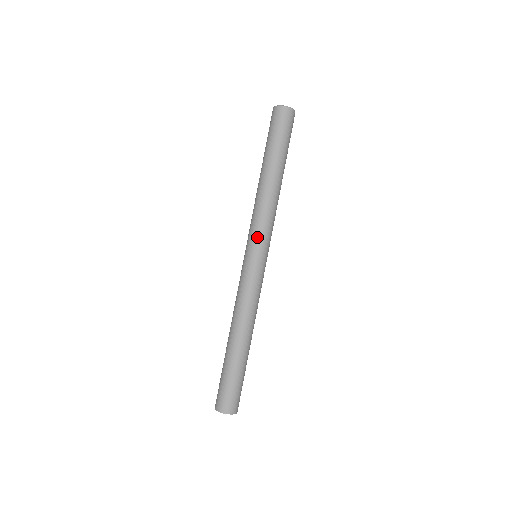
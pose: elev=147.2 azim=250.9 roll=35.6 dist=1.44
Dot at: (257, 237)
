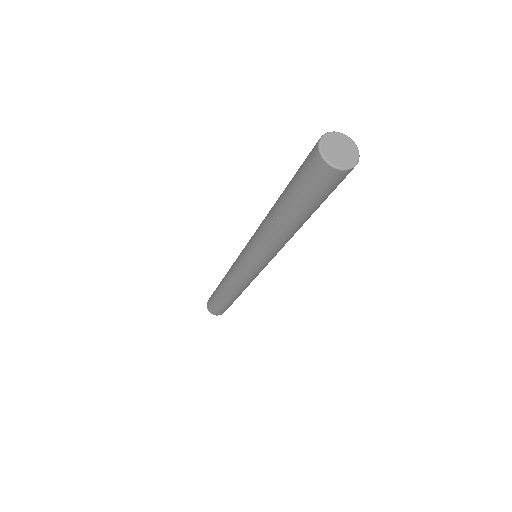
Dot at: (250, 253)
